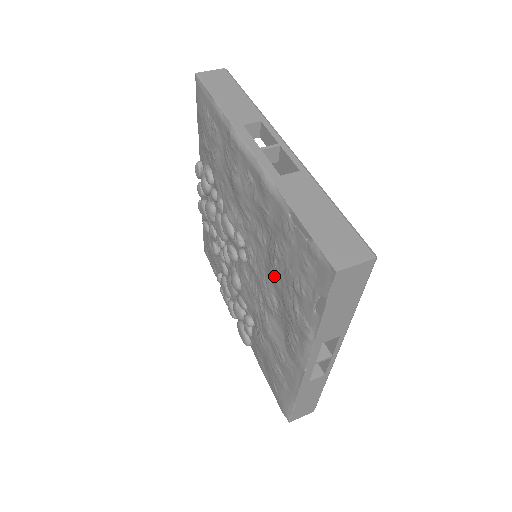
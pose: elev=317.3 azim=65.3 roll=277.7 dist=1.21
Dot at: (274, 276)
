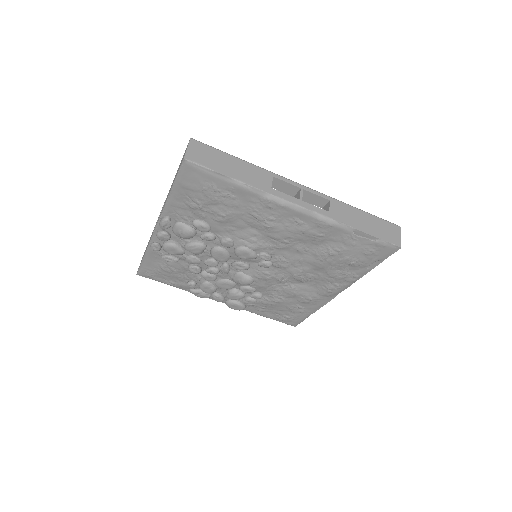
Dot at: (321, 264)
